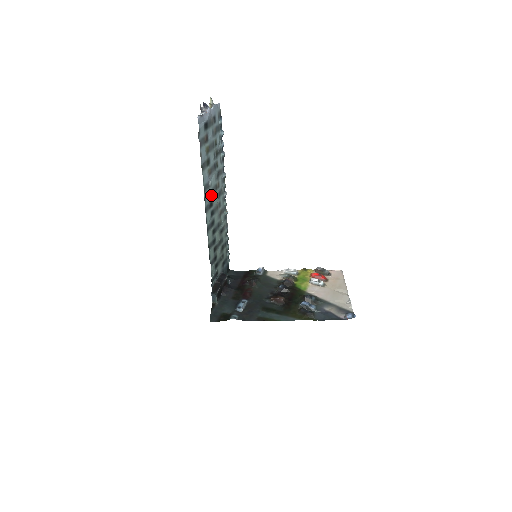
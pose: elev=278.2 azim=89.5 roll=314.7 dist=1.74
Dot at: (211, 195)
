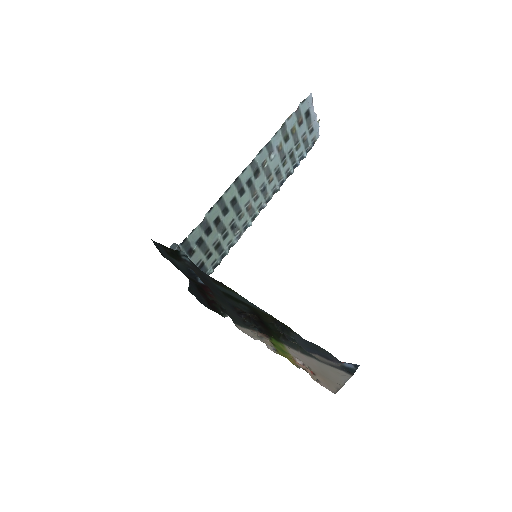
Dot at: (263, 168)
